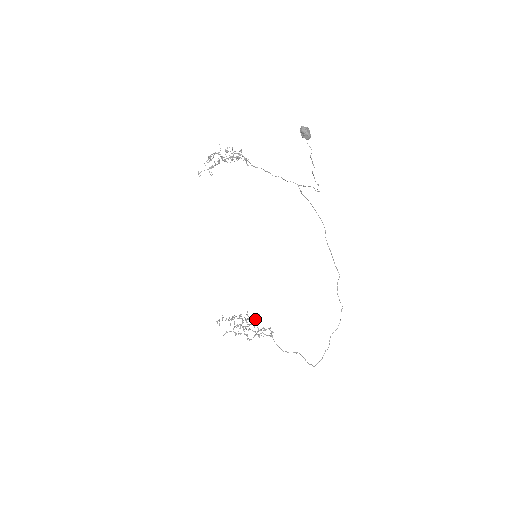
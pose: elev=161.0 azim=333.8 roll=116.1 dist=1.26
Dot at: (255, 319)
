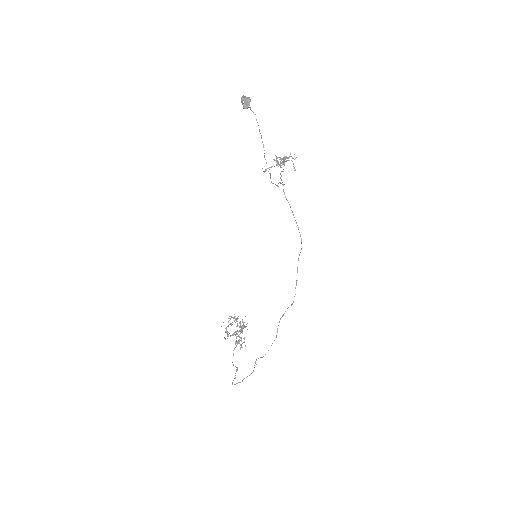
Dot at: (244, 326)
